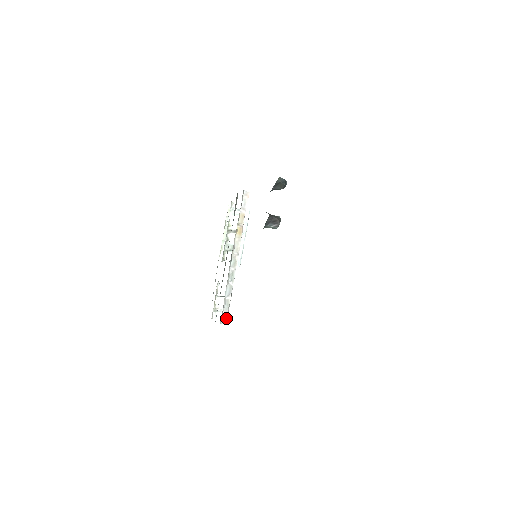
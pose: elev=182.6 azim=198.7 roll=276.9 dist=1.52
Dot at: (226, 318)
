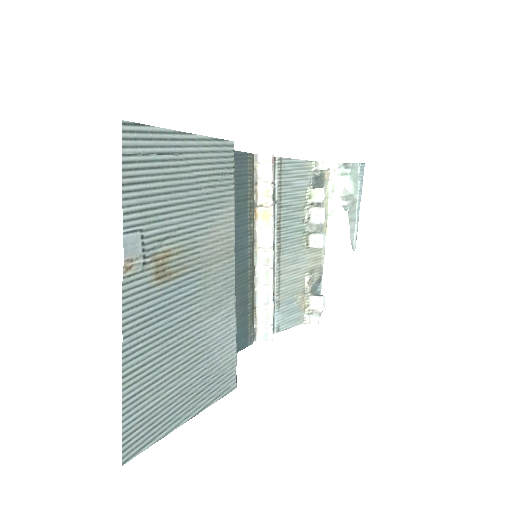
Dot at: (269, 333)
